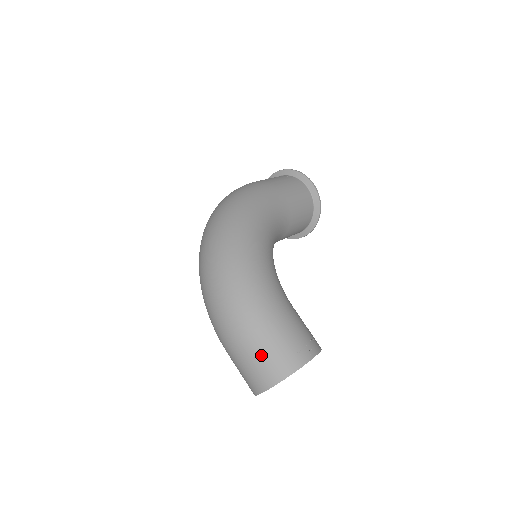
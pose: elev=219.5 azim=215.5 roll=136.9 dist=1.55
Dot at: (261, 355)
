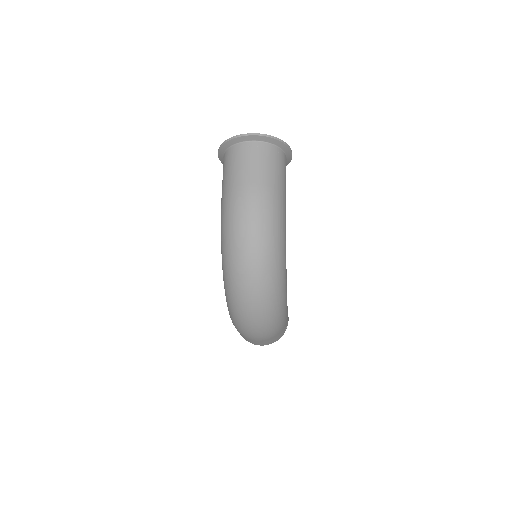
Dot at: occluded
